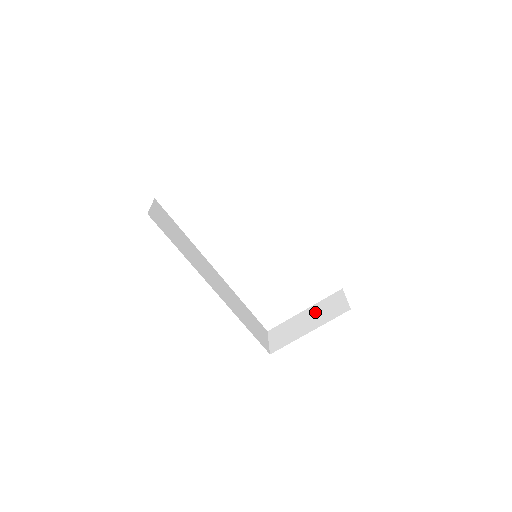
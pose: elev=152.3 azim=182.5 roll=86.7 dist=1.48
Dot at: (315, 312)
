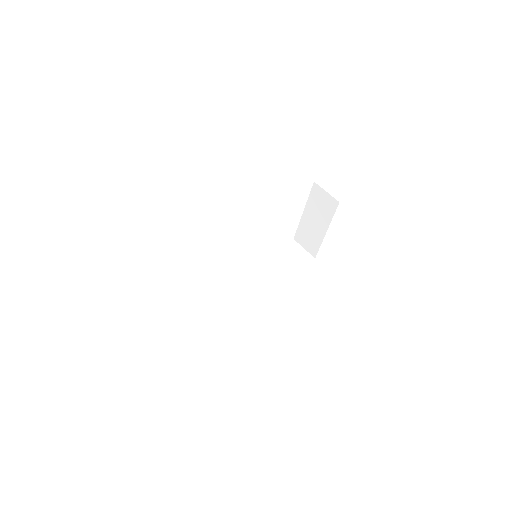
Dot at: (313, 212)
